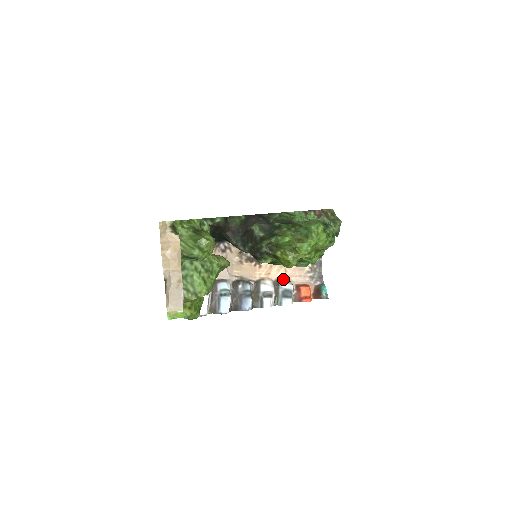
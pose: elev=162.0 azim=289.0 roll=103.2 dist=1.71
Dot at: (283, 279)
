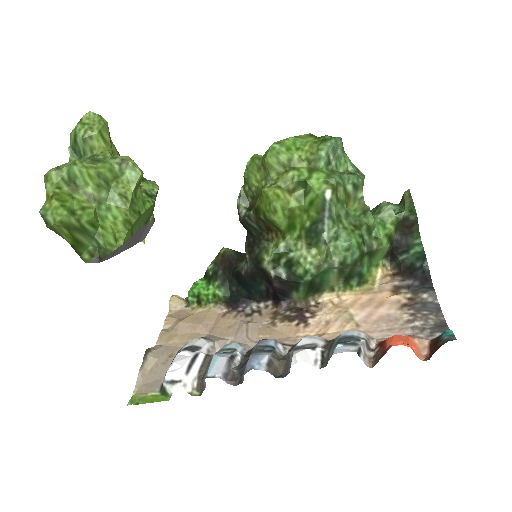
Dot at: occluded
